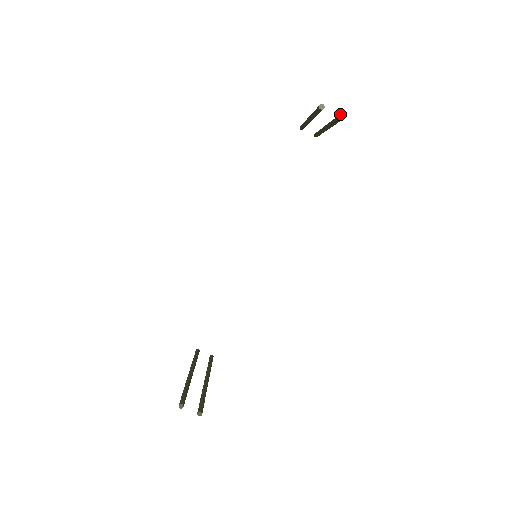
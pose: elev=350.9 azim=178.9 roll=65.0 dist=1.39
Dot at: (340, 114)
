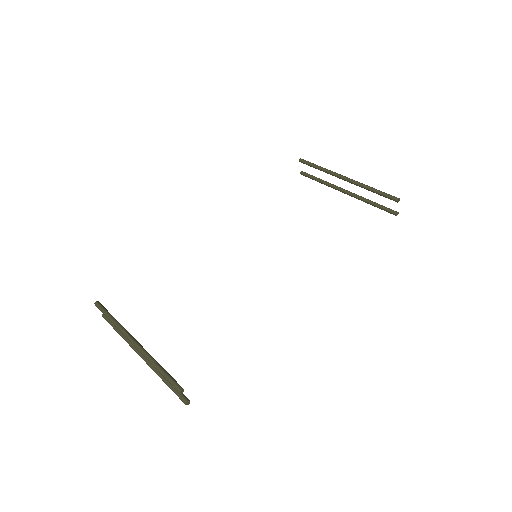
Dot at: (398, 212)
